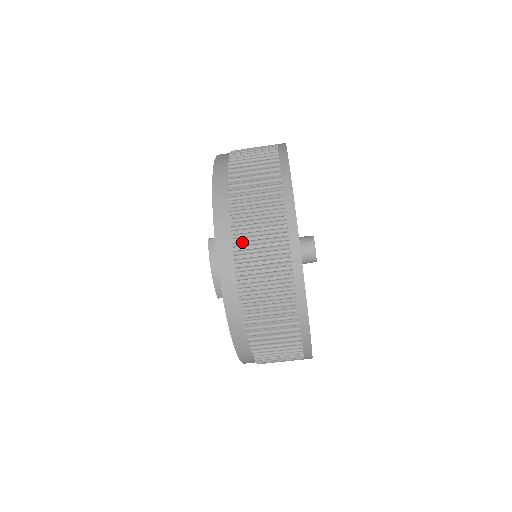
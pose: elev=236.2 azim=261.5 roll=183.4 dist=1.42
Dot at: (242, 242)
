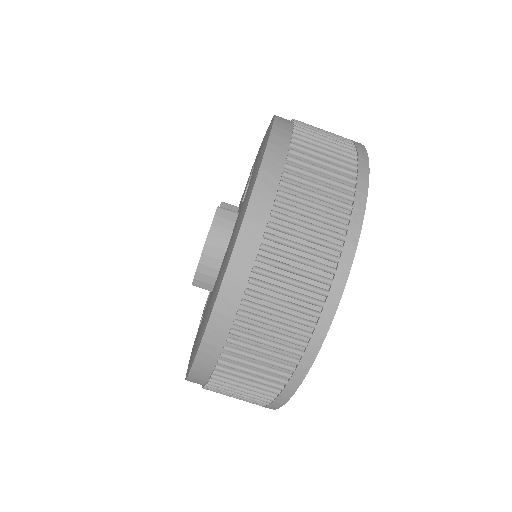
Dot at: (282, 225)
